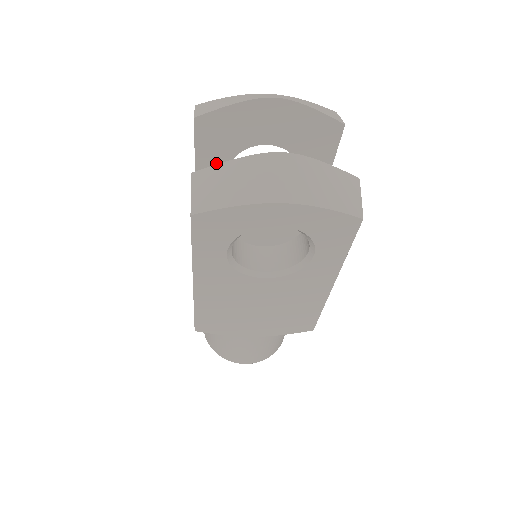
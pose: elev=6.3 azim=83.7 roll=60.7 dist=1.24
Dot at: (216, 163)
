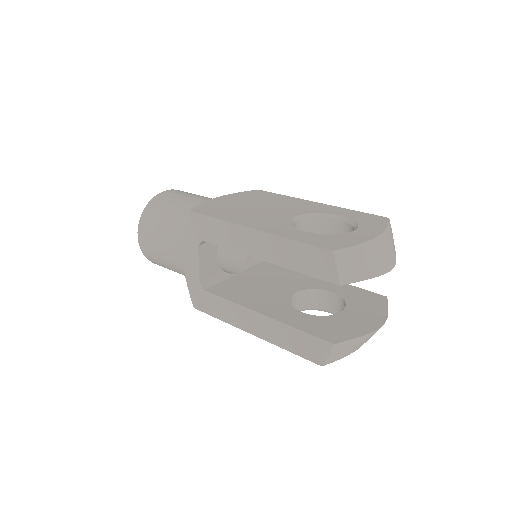
Dot at: occluded
